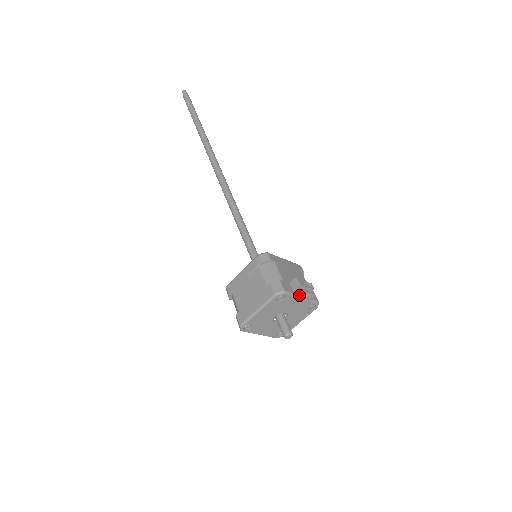
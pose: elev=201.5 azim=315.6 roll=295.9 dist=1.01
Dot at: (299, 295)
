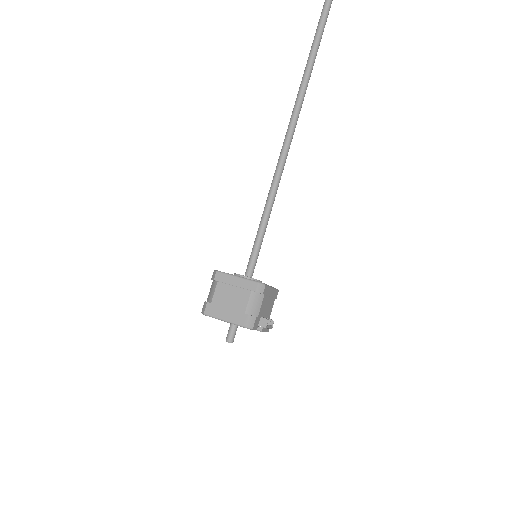
Dot at: occluded
